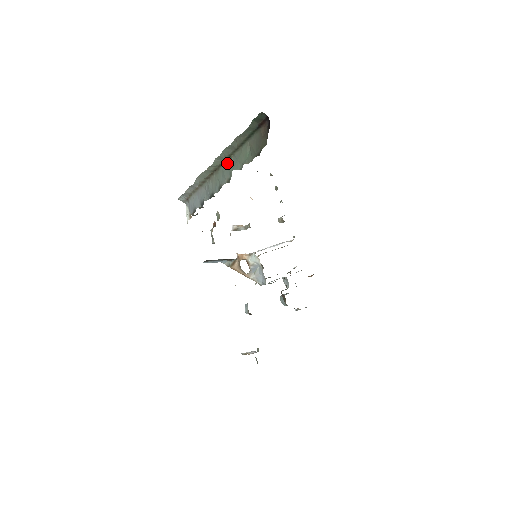
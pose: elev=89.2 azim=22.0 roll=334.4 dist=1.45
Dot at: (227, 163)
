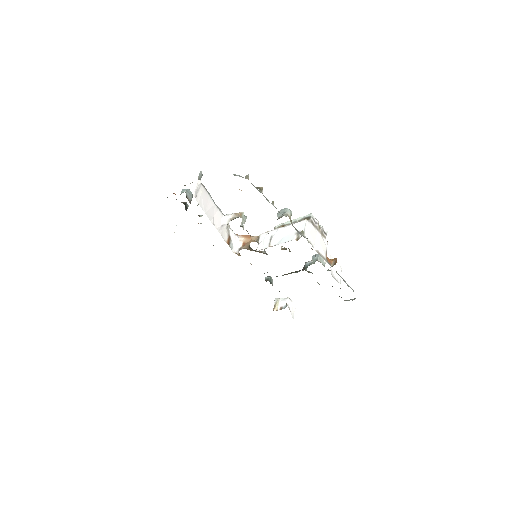
Dot at: occluded
